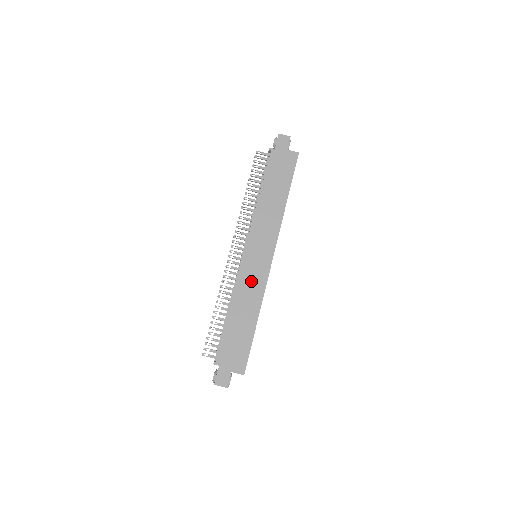
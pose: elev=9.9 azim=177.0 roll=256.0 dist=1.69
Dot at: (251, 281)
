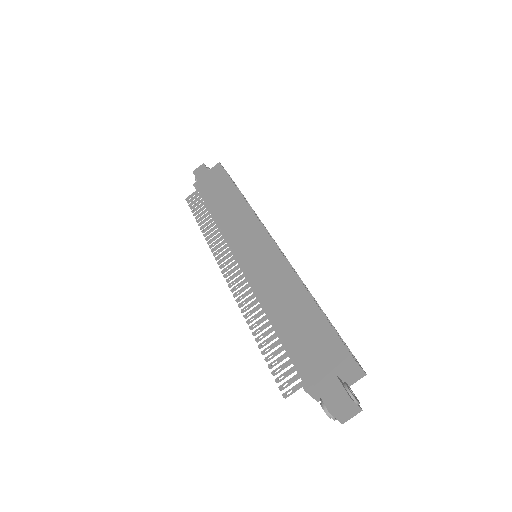
Dot at: (266, 272)
